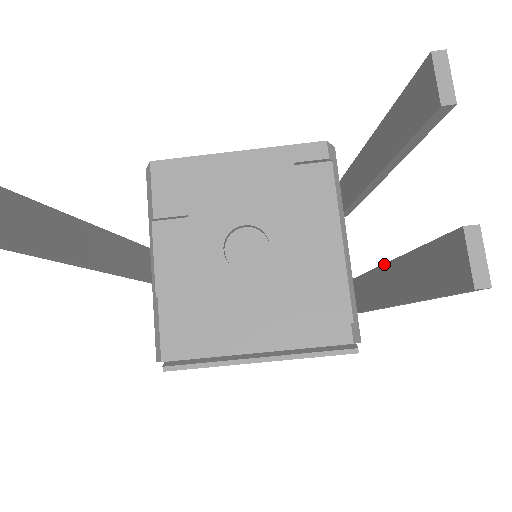
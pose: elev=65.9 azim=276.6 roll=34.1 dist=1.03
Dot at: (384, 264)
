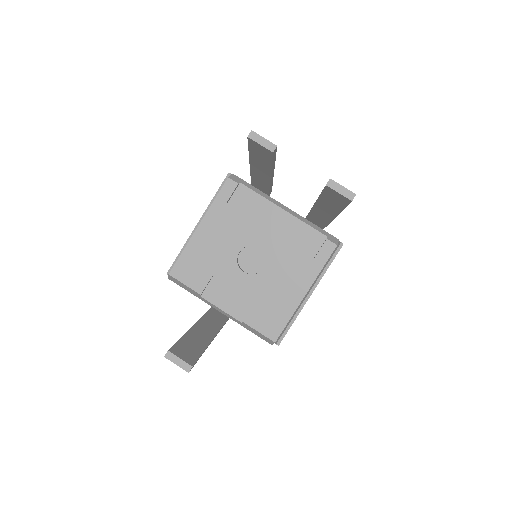
Dot at: (313, 207)
